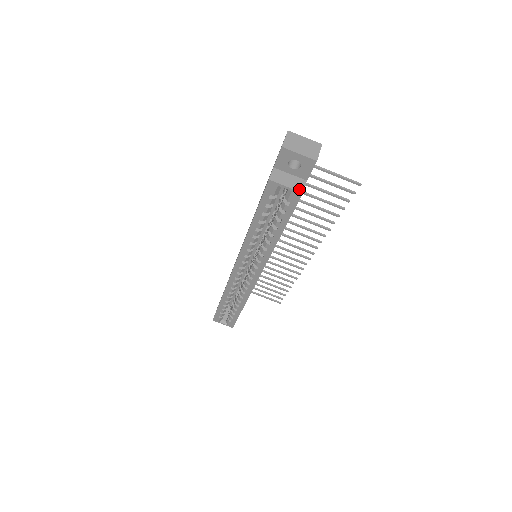
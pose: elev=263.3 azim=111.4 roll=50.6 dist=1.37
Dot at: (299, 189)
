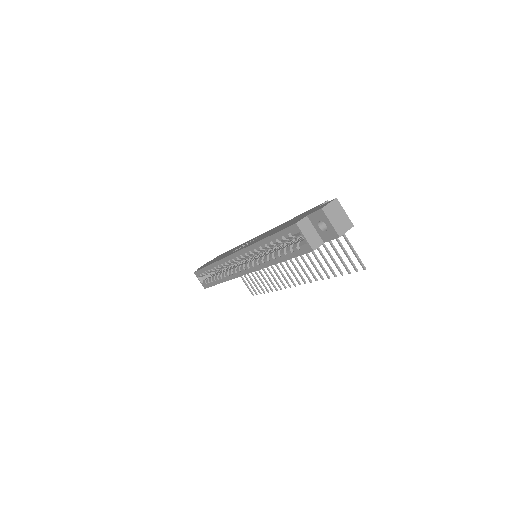
Dot at: (313, 246)
